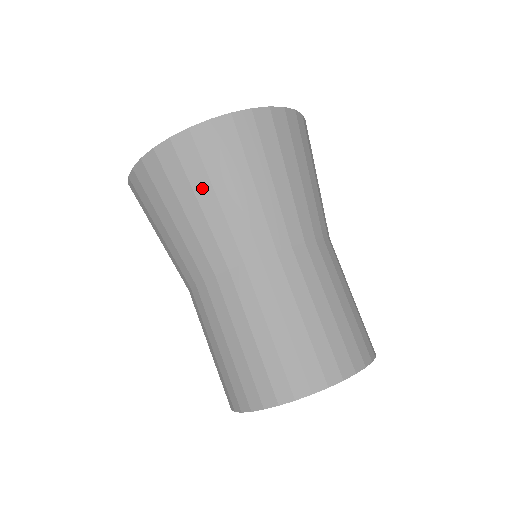
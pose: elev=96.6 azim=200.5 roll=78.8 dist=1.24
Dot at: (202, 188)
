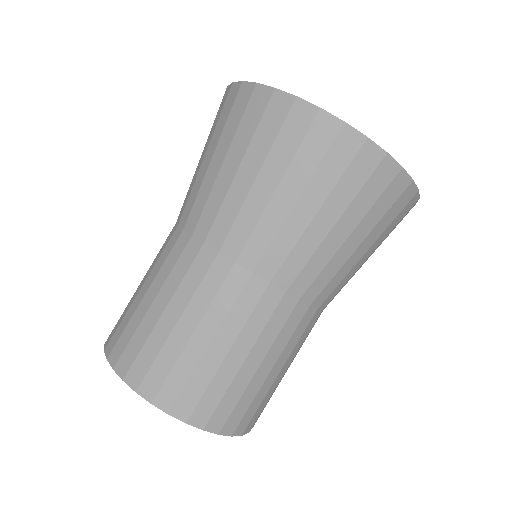
Dot at: (365, 227)
